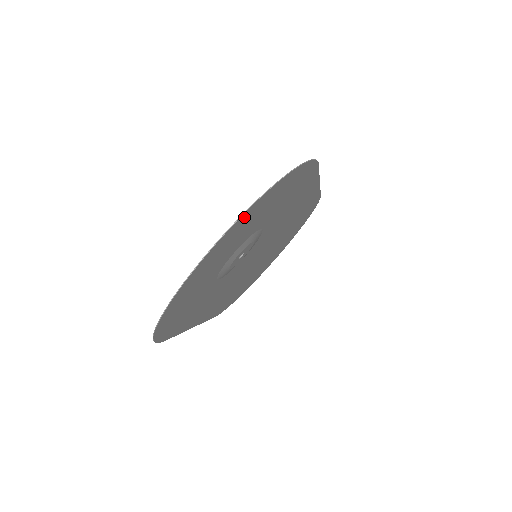
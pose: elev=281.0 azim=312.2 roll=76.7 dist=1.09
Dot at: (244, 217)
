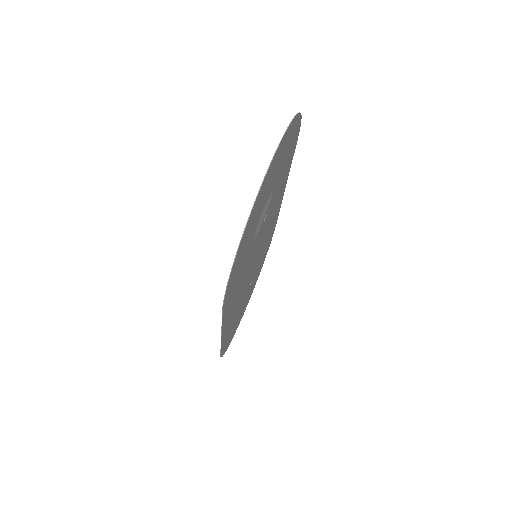
Dot at: (287, 134)
